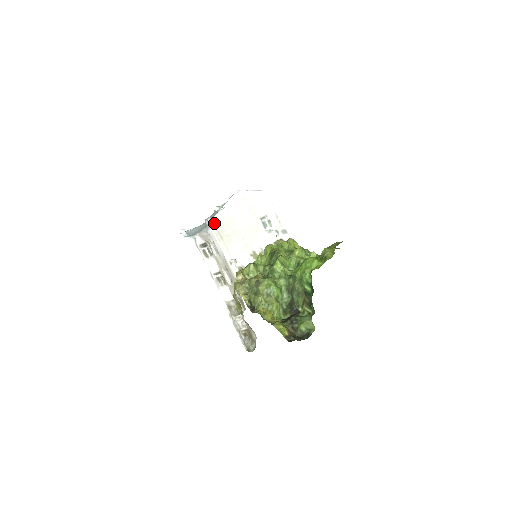
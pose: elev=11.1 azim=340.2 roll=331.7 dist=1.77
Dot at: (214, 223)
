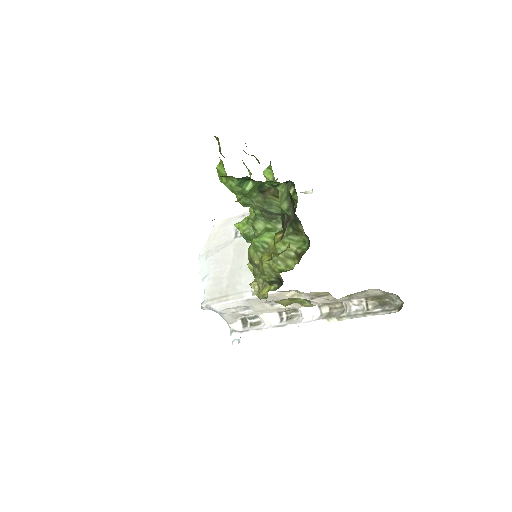
Dot at: (208, 300)
